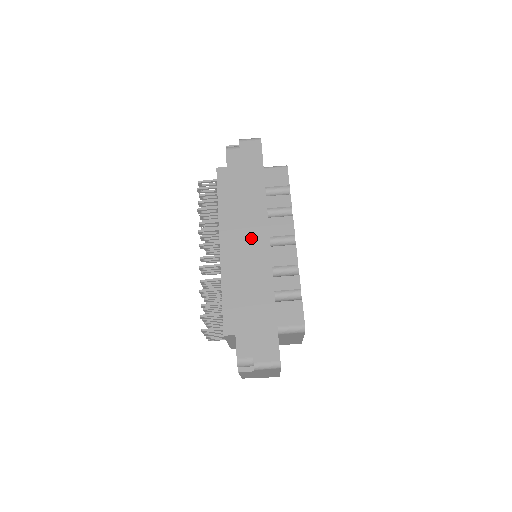
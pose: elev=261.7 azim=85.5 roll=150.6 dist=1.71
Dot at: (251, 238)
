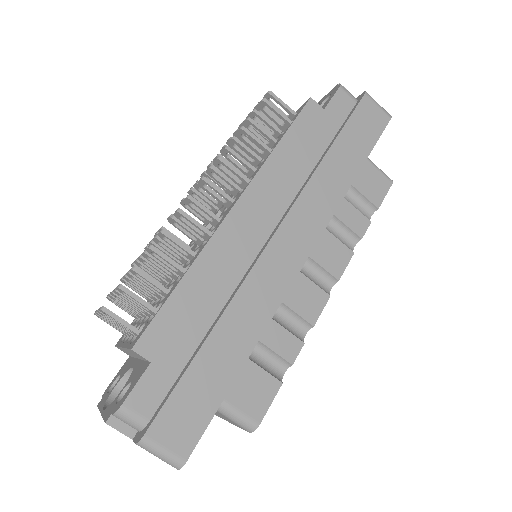
Dot at: (285, 236)
